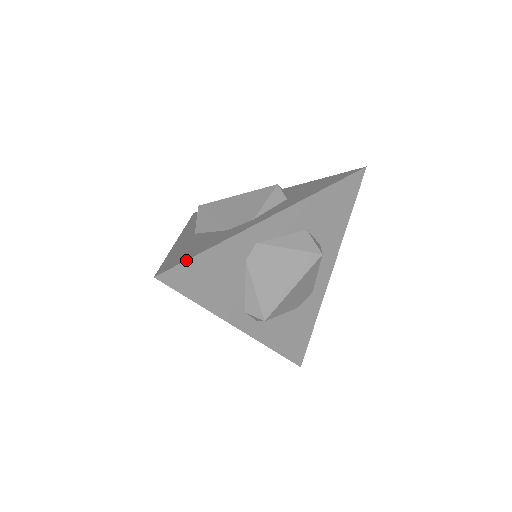
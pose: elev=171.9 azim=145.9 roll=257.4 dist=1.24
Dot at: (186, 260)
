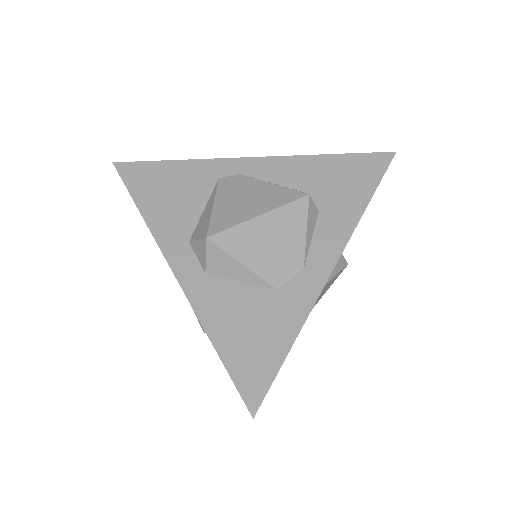
Dot at: (275, 377)
